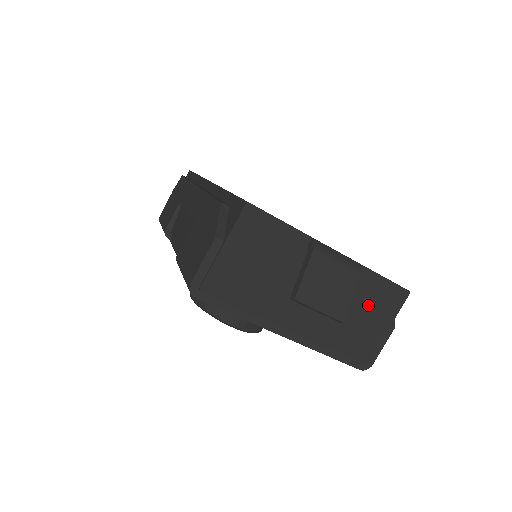
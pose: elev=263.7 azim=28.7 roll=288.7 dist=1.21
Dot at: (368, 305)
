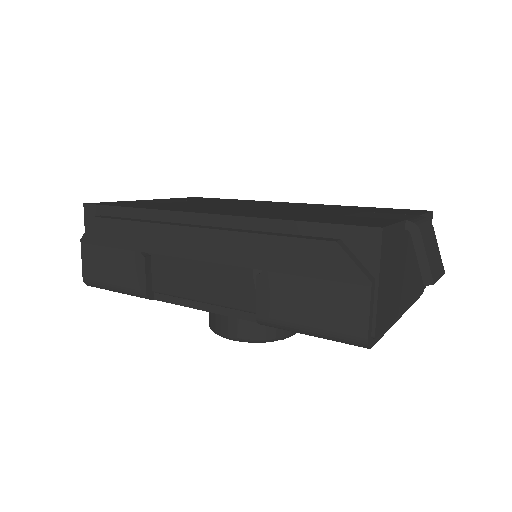
Dot at: occluded
